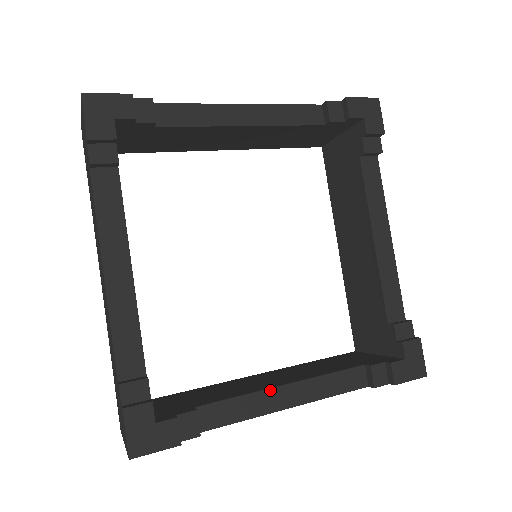
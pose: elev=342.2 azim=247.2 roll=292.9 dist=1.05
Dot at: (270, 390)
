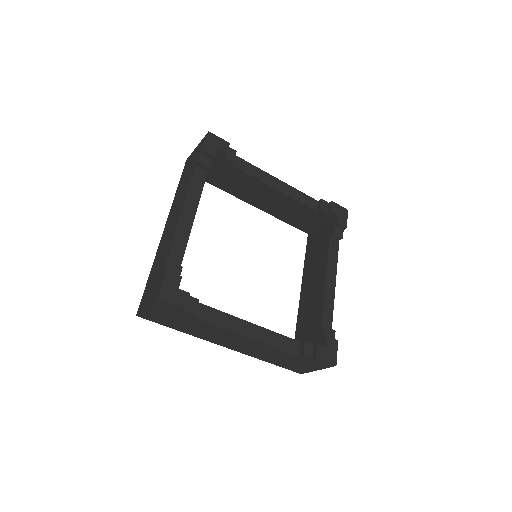
Dot at: (325, 288)
